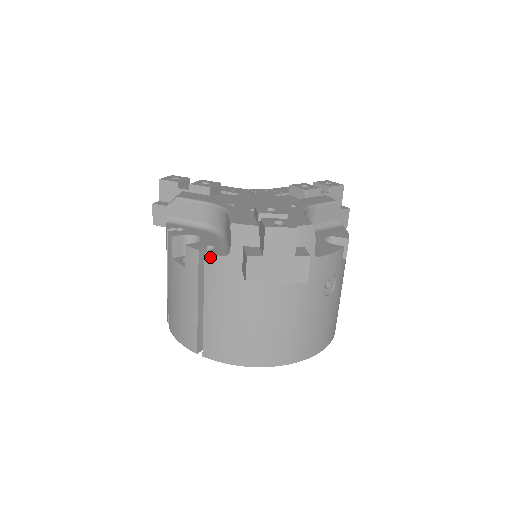
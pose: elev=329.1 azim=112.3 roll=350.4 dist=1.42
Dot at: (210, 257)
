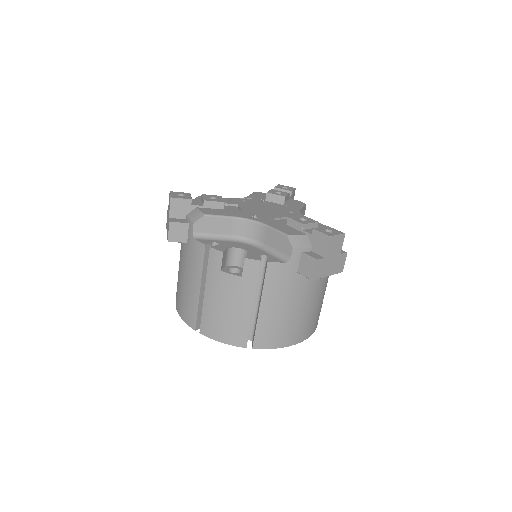
Dot at: (272, 265)
